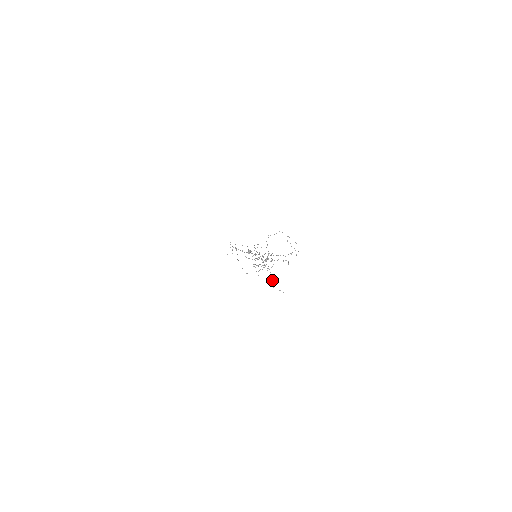
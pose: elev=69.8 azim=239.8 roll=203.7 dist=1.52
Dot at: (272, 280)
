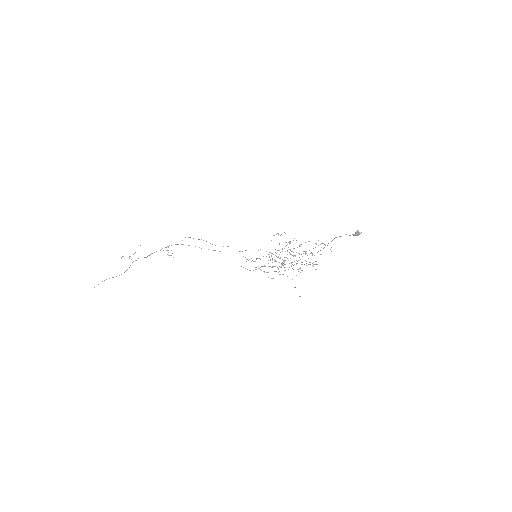
Dot at: occluded
